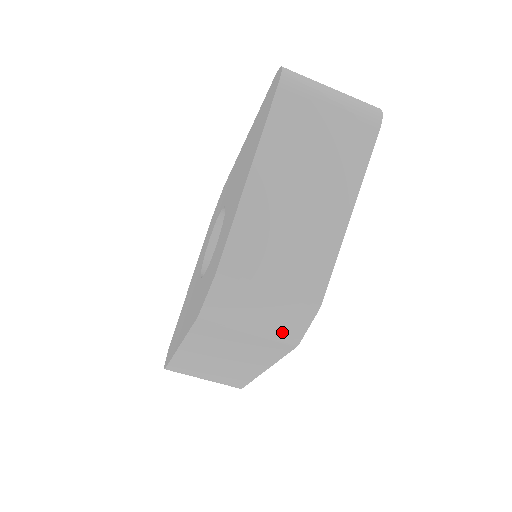
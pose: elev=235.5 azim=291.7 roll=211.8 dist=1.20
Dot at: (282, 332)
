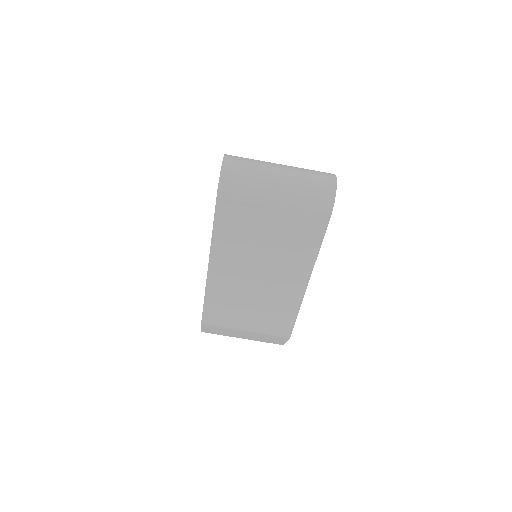
Dot at: (267, 341)
